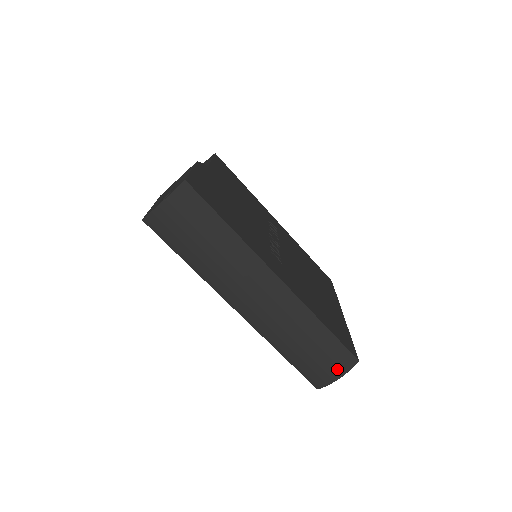
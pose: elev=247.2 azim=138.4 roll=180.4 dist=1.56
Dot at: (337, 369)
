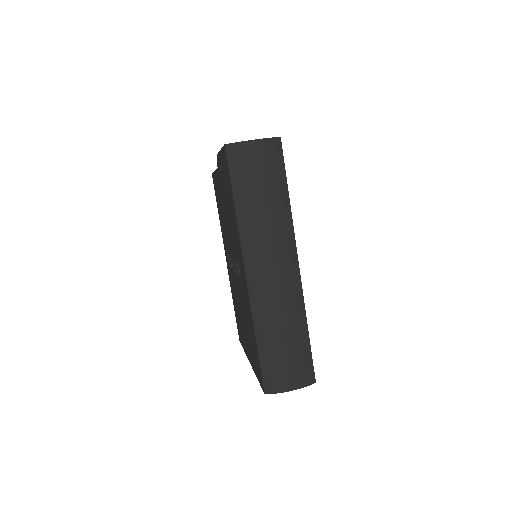
Dot at: (296, 379)
